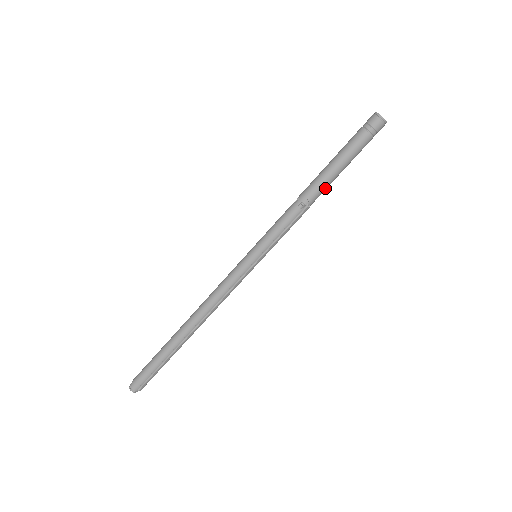
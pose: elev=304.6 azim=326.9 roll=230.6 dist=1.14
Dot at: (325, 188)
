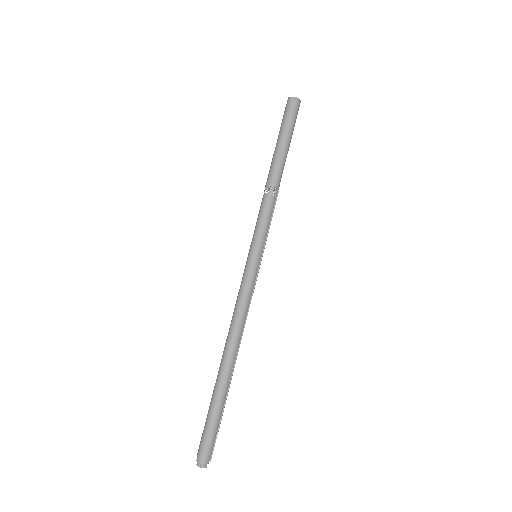
Dot at: occluded
